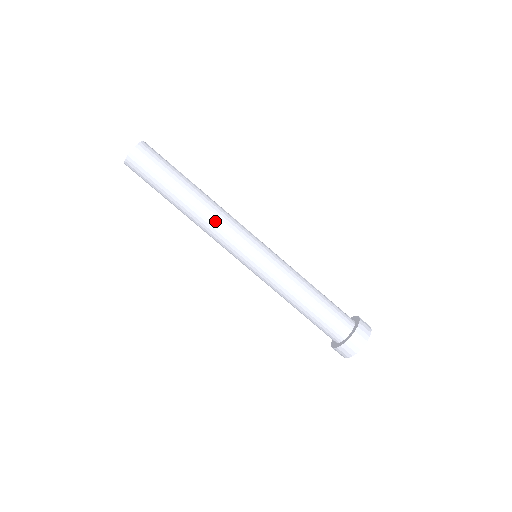
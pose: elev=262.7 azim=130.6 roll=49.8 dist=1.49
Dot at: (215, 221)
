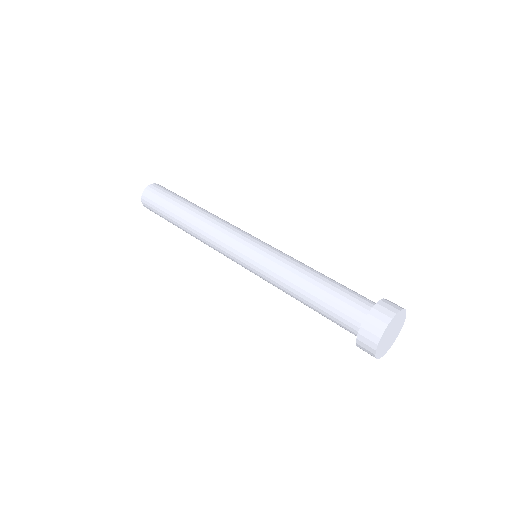
Dot at: (209, 226)
